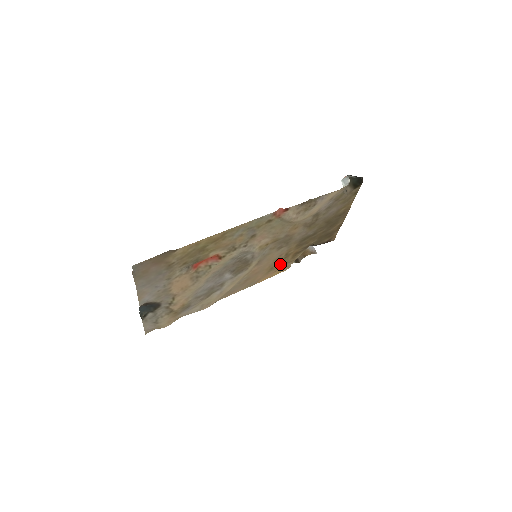
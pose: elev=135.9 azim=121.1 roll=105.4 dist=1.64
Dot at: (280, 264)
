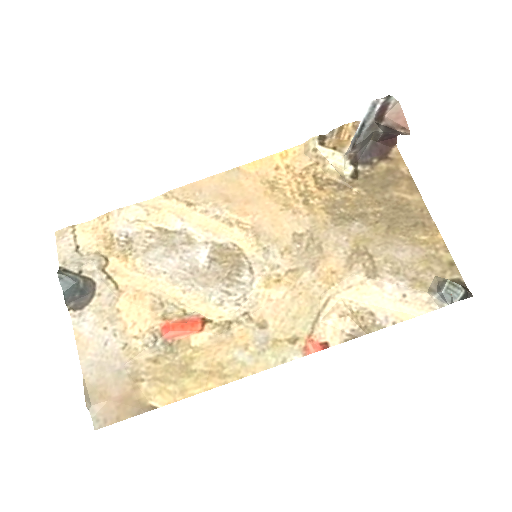
Dot at: (290, 182)
